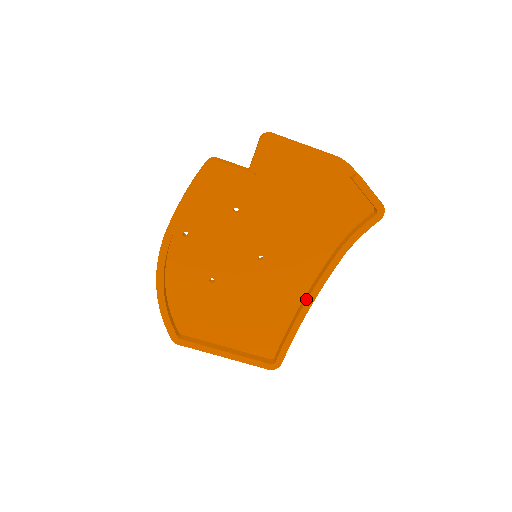
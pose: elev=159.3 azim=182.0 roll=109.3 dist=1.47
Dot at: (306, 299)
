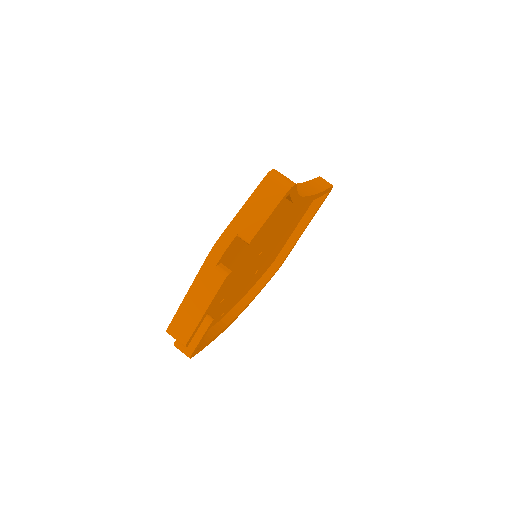
Dot at: occluded
